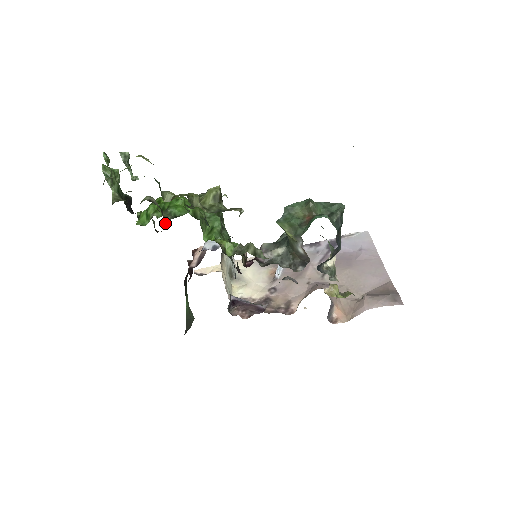
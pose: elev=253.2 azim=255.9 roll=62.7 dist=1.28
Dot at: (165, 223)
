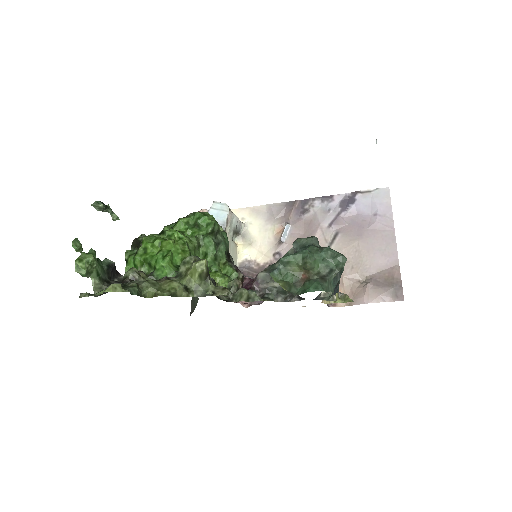
Dot at: occluded
